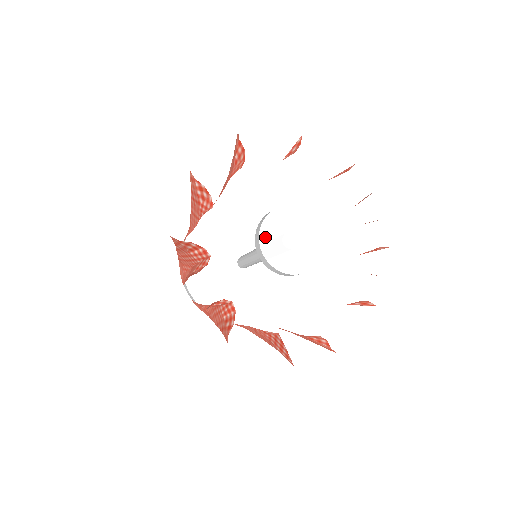
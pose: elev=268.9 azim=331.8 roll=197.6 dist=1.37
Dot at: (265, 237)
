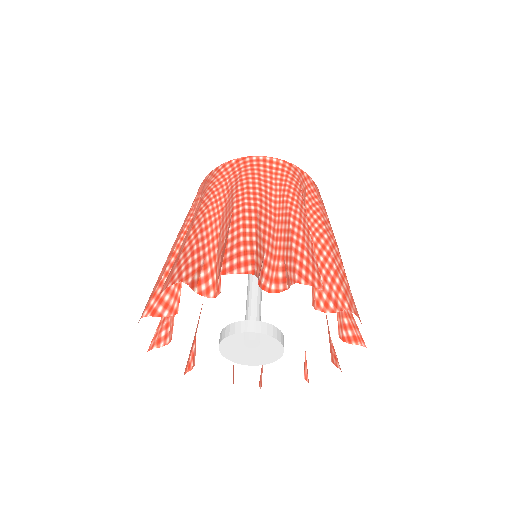
Dot at: (236, 360)
